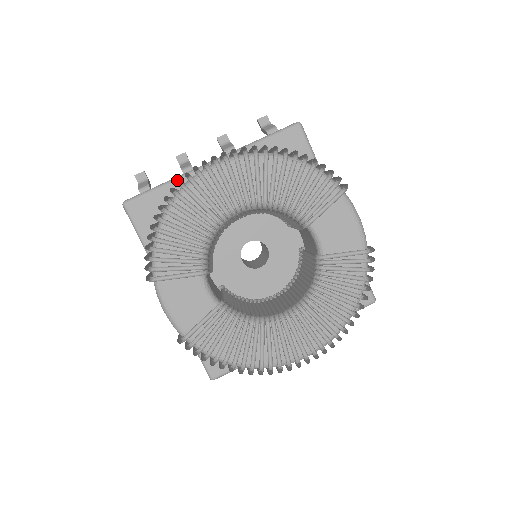
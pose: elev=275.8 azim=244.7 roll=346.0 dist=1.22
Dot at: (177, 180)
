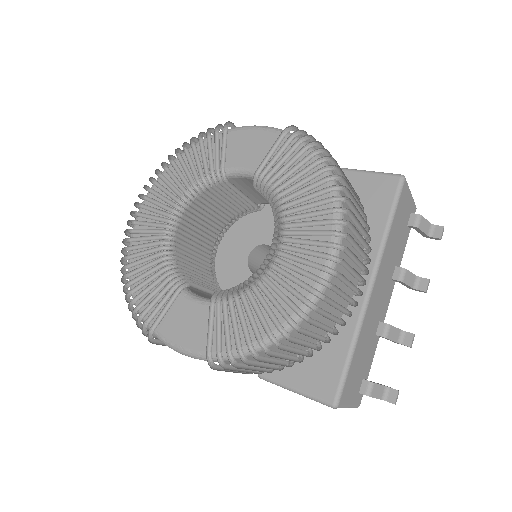
Dot at: occluded
